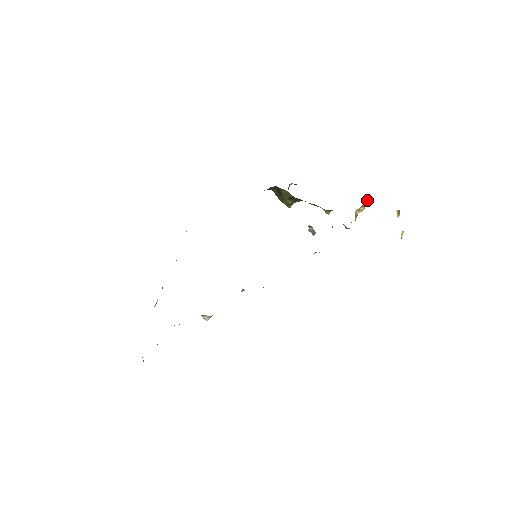
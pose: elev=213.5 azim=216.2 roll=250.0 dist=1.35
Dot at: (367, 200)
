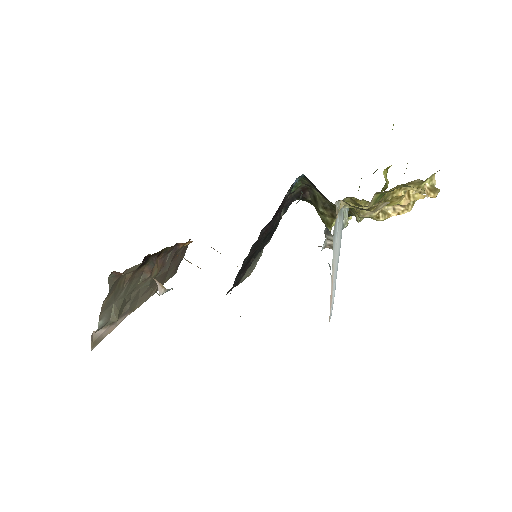
Dot at: occluded
